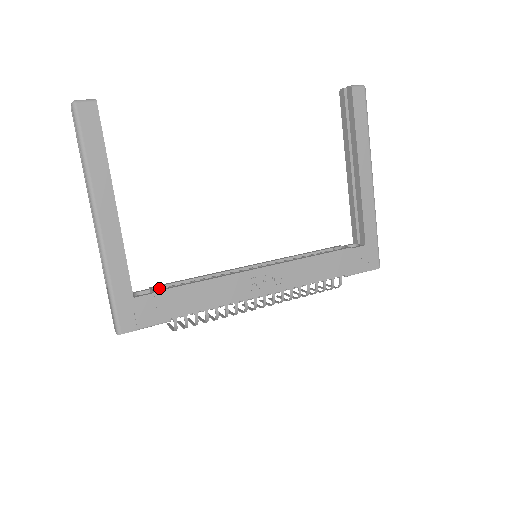
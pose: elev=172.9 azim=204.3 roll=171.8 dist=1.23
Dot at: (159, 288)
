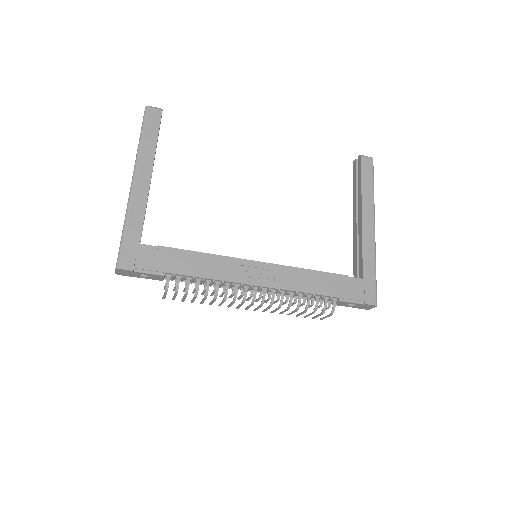
Dot at: occluded
